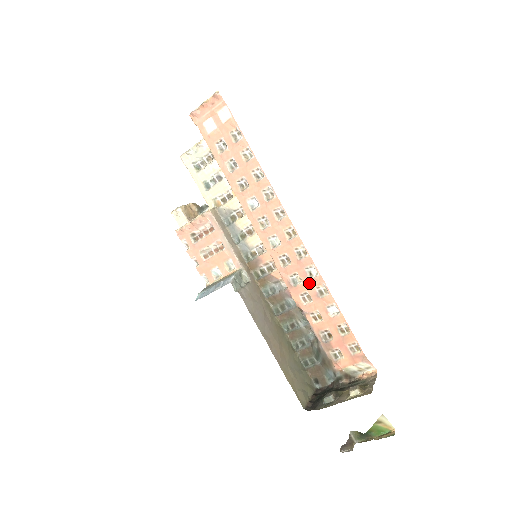
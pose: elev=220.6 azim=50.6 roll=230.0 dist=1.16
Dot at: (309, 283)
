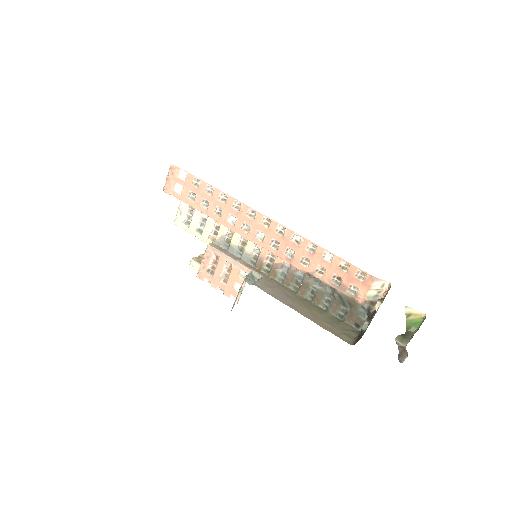
Dot at: (300, 249)
